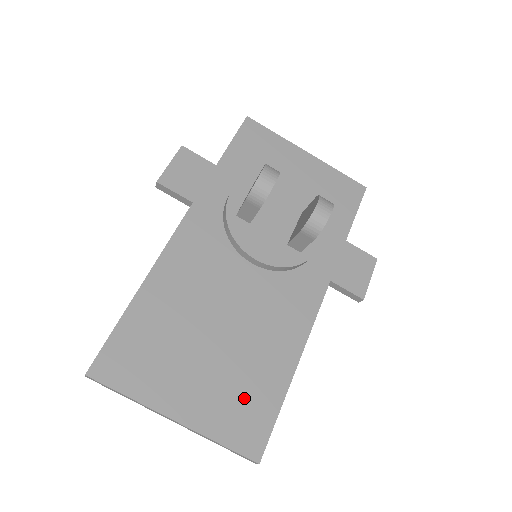
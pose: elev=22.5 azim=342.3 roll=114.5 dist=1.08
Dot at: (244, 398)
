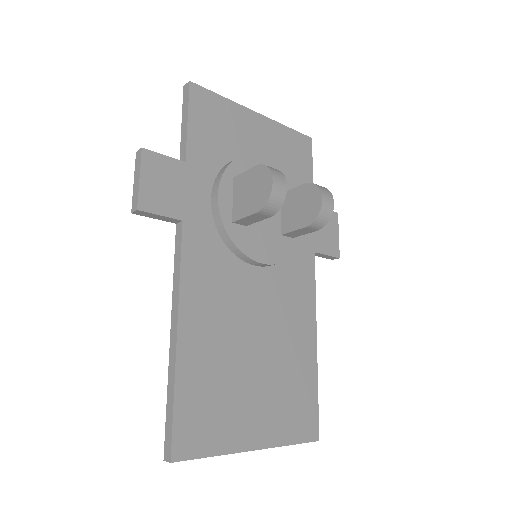
Dot at: (293, 397)
